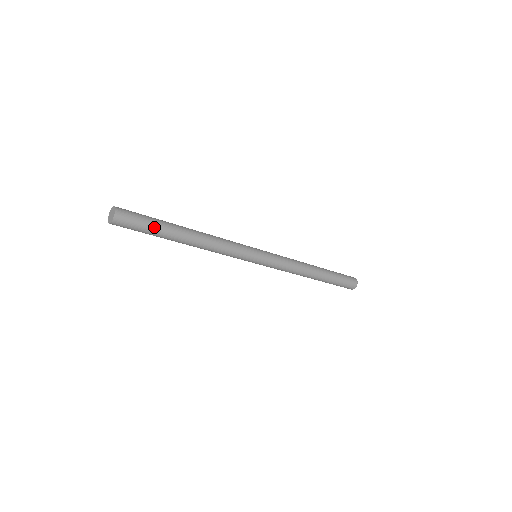
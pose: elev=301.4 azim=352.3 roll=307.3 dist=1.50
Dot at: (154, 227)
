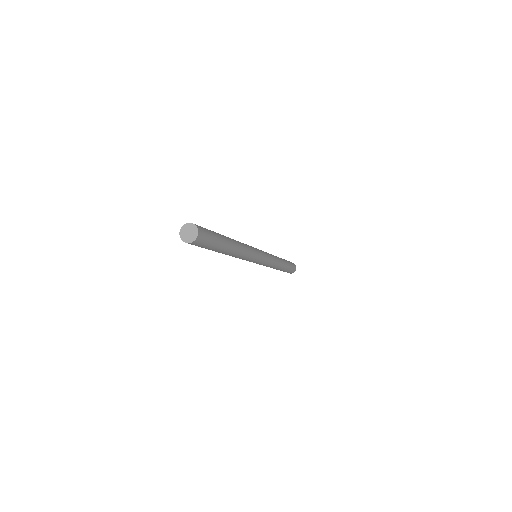
Dot at: (214, 247)
